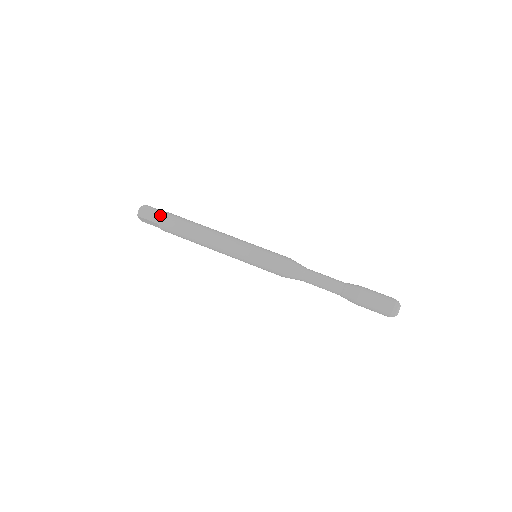
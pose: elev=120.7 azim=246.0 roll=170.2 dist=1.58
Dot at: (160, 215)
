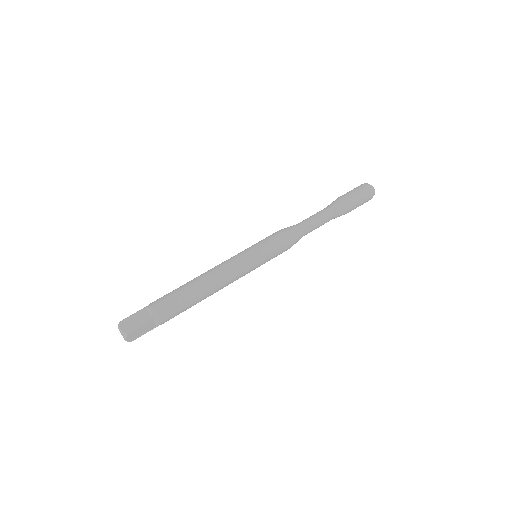
Dot at: (146, 312)
